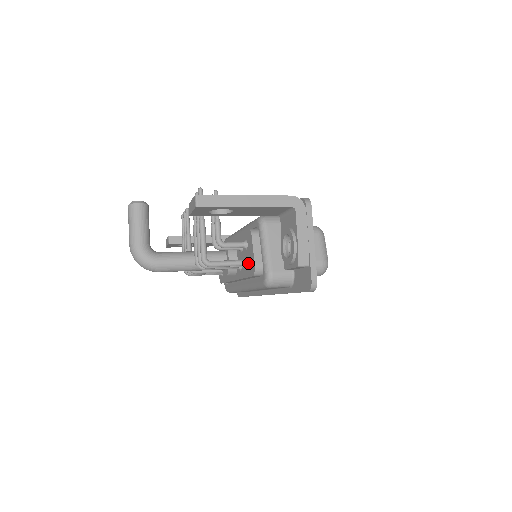
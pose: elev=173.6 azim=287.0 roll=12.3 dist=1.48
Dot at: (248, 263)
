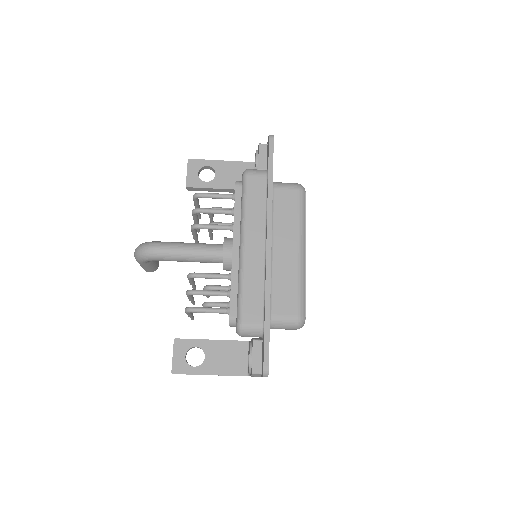
Dot at: (233, 194)
